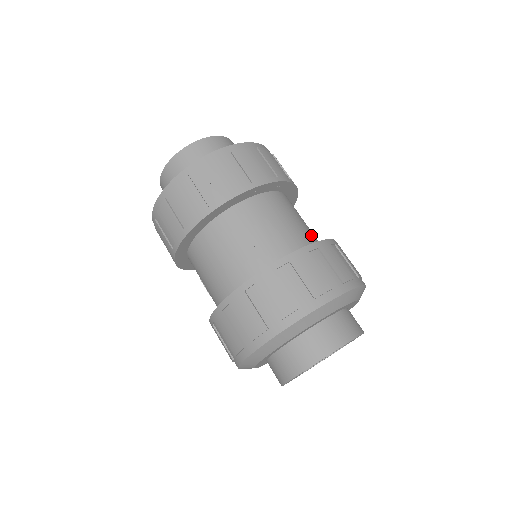
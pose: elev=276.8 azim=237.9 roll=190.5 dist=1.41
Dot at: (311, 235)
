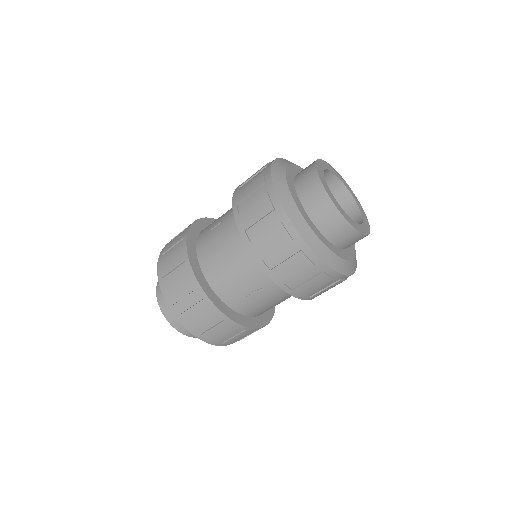
Dot at: occluded
